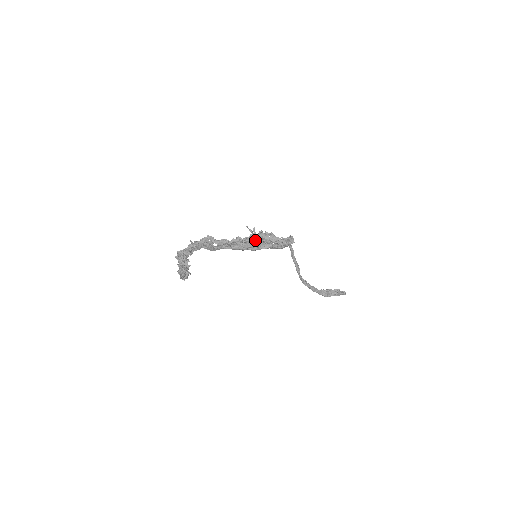
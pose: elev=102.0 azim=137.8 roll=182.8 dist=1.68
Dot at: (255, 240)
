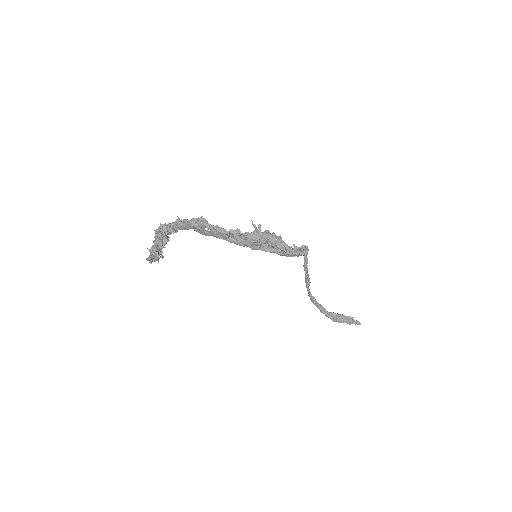
Dot at: (257, 239)
